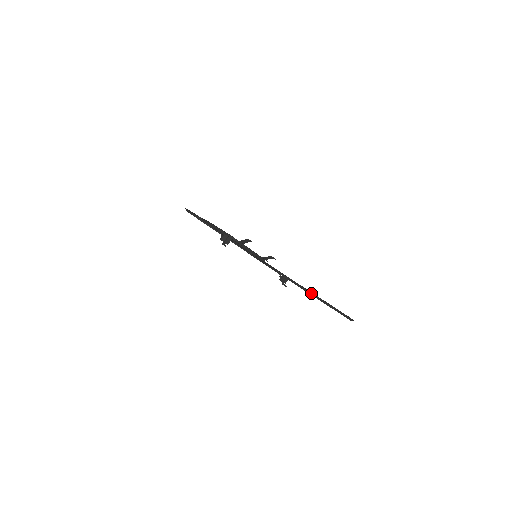
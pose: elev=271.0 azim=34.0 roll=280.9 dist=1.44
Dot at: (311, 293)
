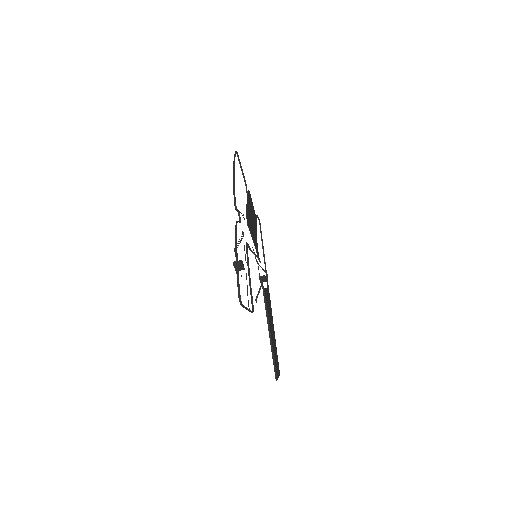
Dot at: (269, 331)
